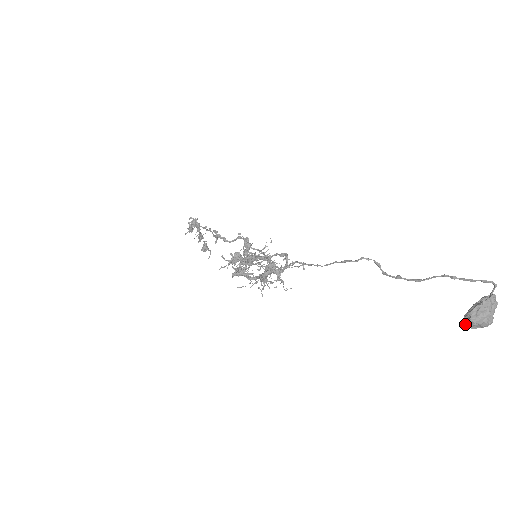
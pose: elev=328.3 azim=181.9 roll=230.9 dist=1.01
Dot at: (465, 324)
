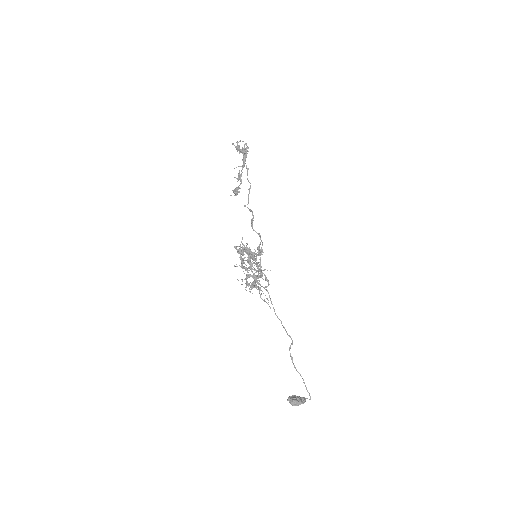
Dot at: (289, 400)
